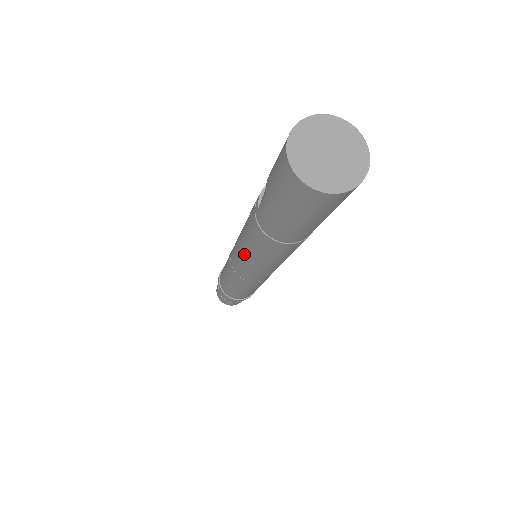
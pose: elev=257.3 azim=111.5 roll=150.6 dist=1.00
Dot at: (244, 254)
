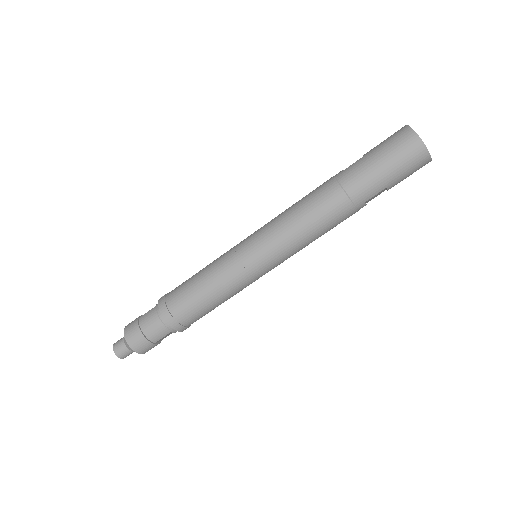
Dot at: (282, 219)
